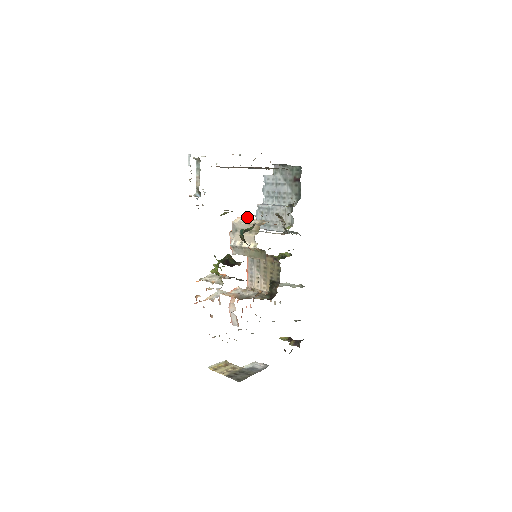
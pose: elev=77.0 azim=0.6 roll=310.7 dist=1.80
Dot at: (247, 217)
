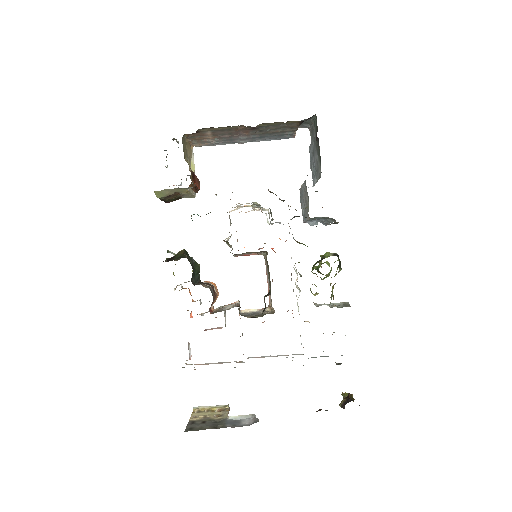
Dot at: occluded
